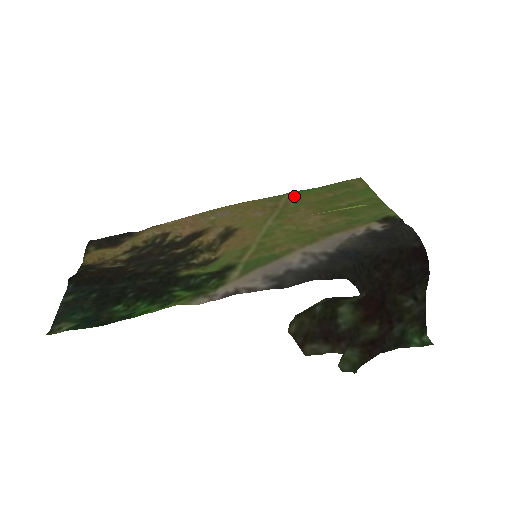
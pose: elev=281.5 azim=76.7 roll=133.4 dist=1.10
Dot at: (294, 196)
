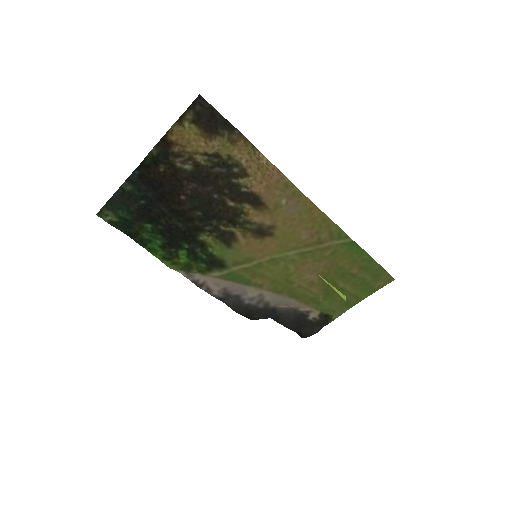
Dot at: (344, 247)
